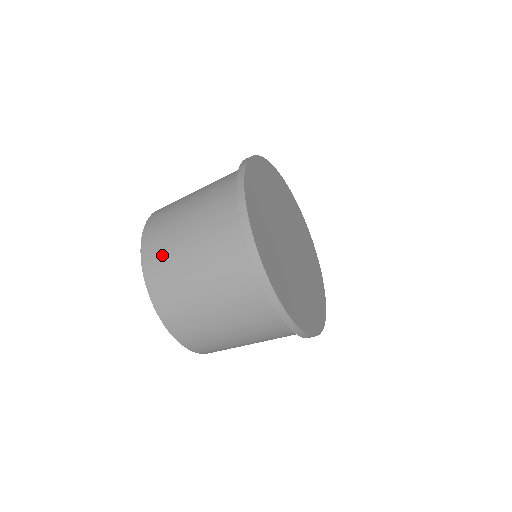
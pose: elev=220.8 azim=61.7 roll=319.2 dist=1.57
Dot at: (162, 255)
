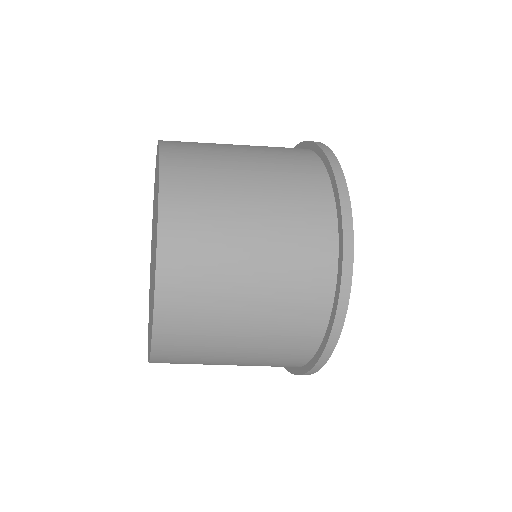
Dot at: (194, 325)
